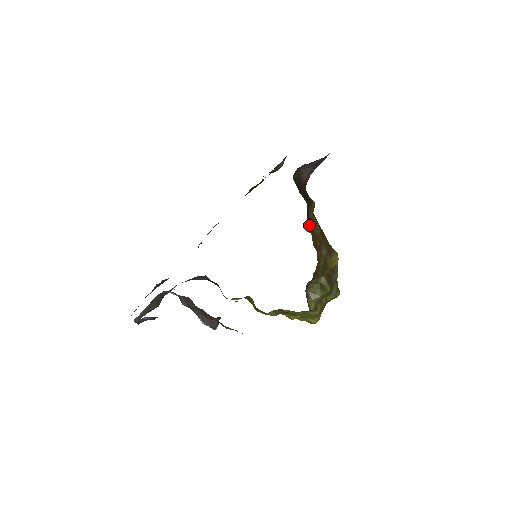
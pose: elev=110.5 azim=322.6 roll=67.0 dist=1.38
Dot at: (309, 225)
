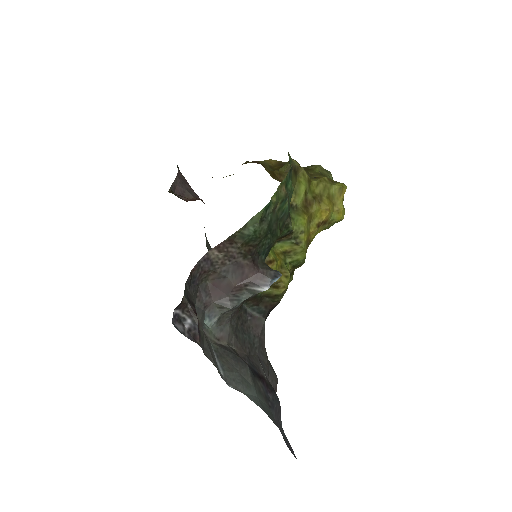
Dot at: occluded
